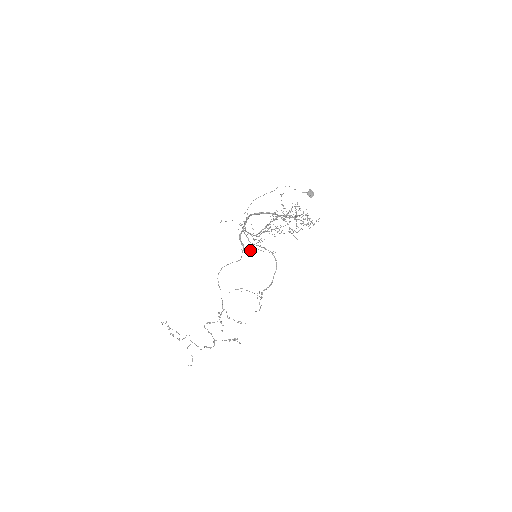
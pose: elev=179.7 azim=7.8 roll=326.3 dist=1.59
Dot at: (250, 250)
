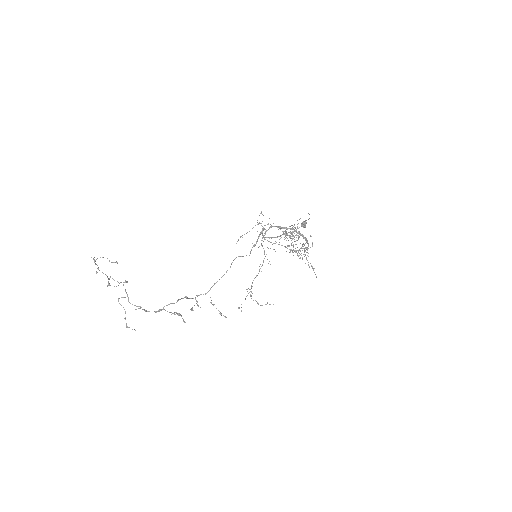
Dot at: occluded
